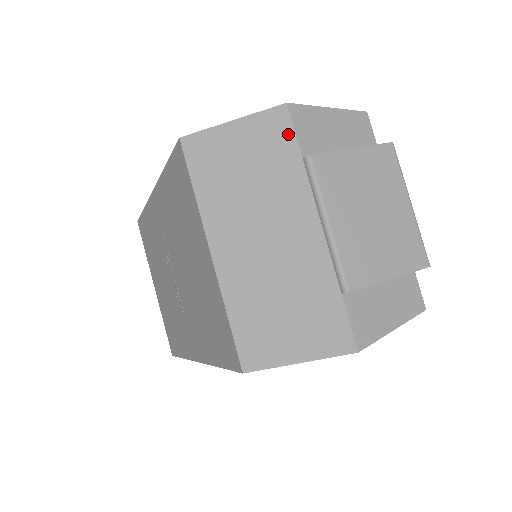
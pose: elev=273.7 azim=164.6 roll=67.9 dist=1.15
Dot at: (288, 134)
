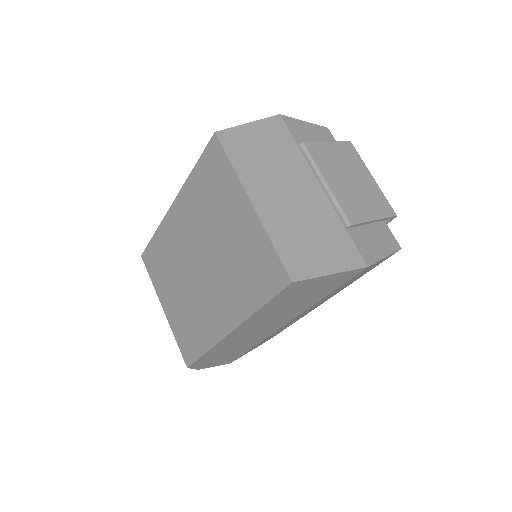
Dot at: (285, 132)
